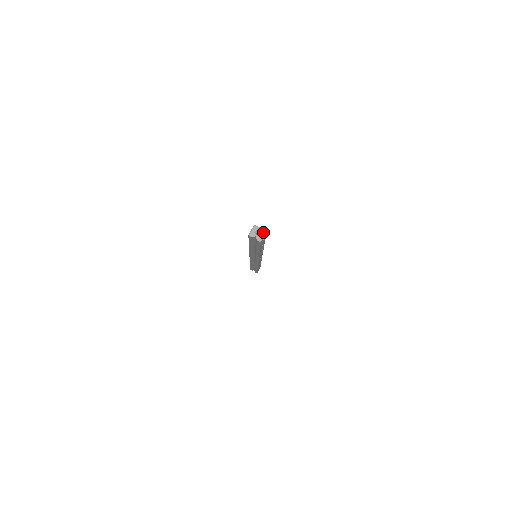
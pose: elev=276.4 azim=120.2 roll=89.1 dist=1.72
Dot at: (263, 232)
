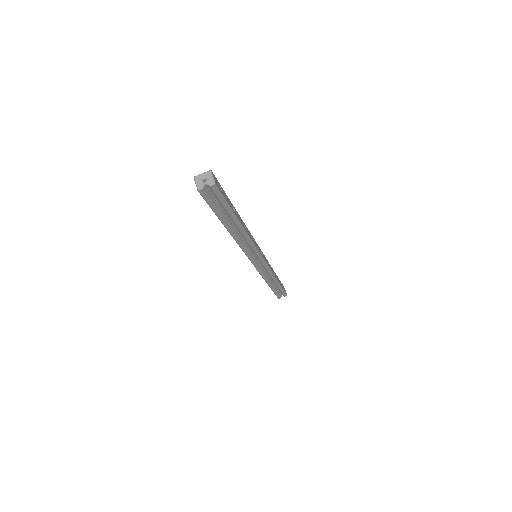
Dot at: (208, 174)
